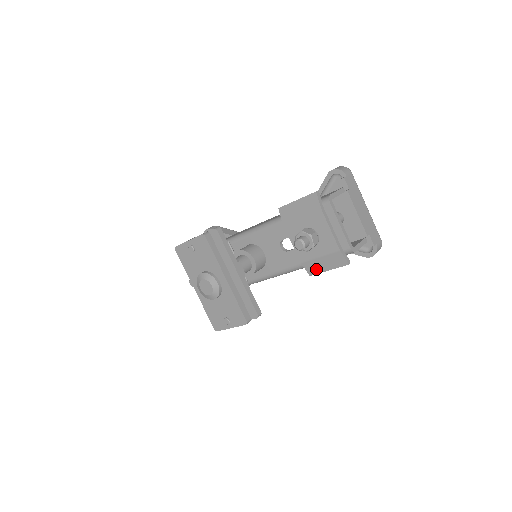
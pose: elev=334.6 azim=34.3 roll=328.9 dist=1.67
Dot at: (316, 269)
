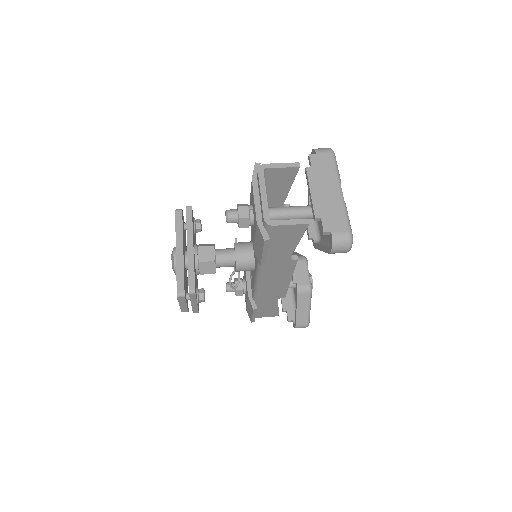
Dot at: (259, 255)
